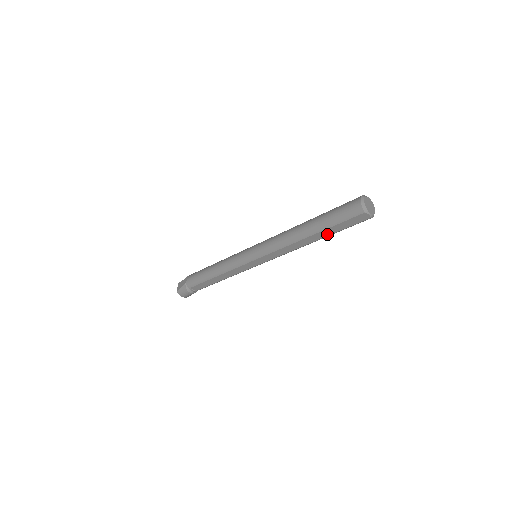
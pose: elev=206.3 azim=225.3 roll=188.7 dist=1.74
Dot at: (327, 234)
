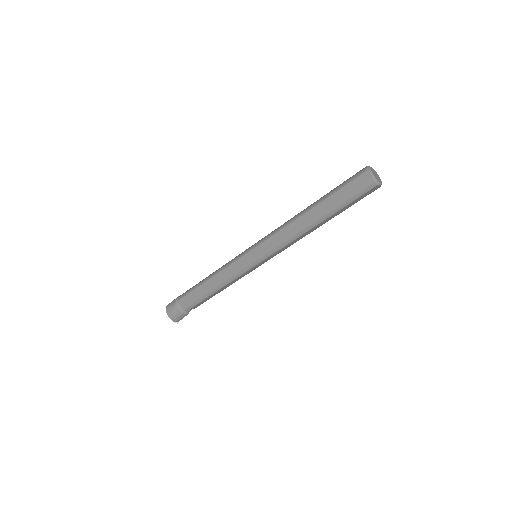
Dot at: (328, 207)
